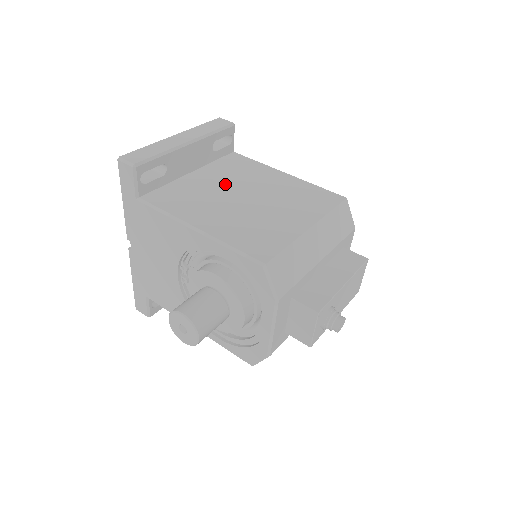
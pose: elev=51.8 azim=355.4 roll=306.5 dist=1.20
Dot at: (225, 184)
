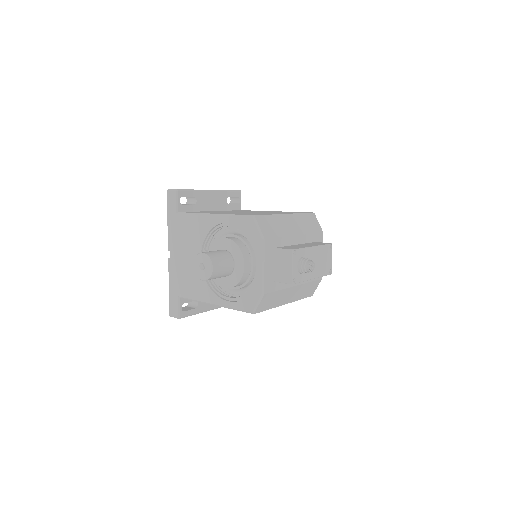
Dot at: occluded
